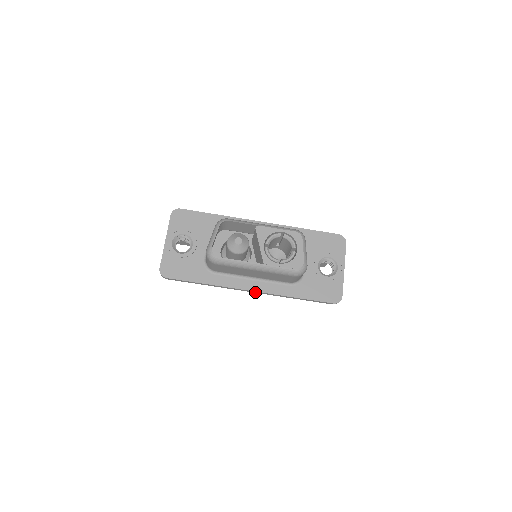
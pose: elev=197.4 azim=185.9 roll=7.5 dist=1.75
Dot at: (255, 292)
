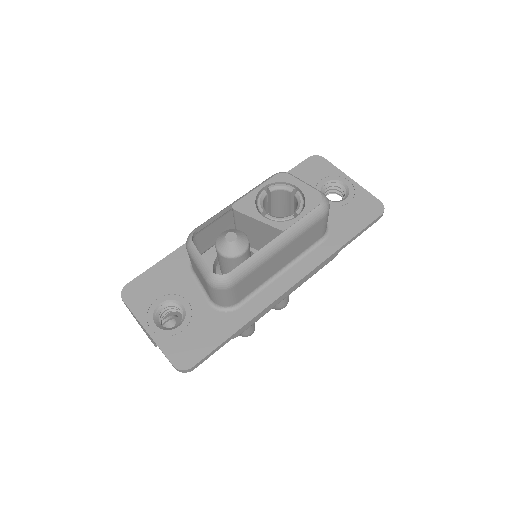
Dot at: (300, 282)
